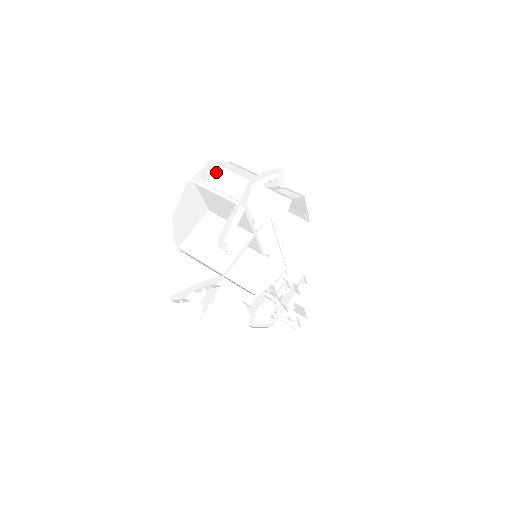
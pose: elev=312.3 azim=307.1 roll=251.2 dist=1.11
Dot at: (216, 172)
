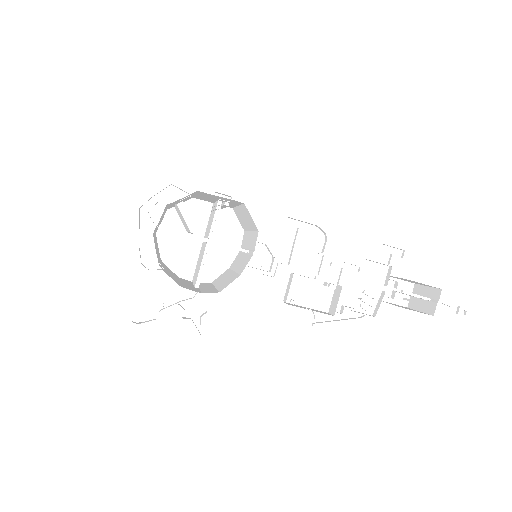
Dot at: occluded
